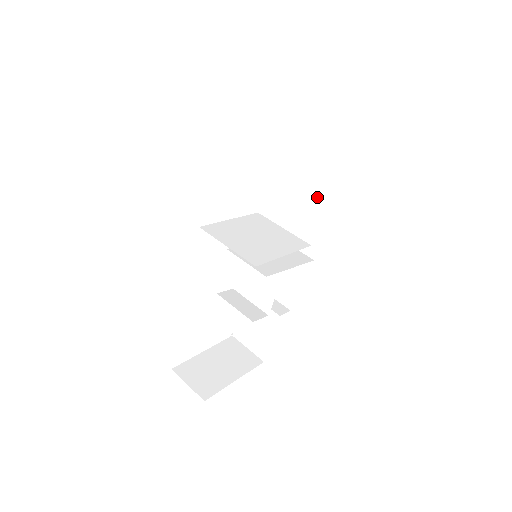
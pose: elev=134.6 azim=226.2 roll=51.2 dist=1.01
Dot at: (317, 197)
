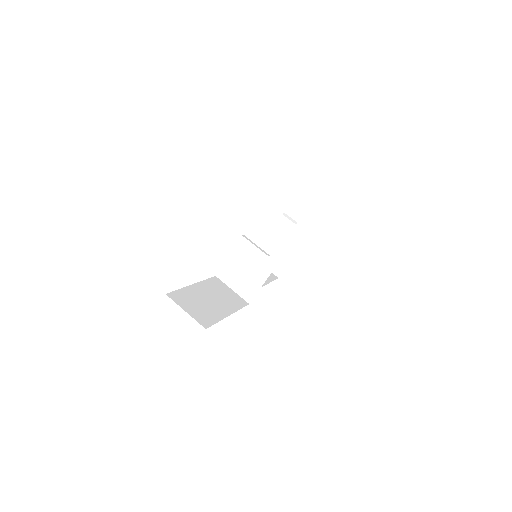
Dot at: occluded
